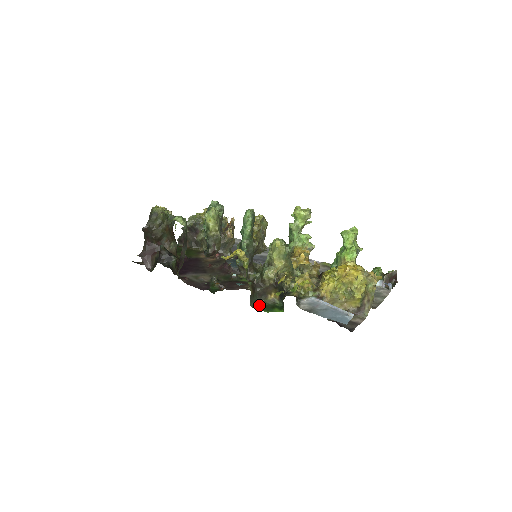
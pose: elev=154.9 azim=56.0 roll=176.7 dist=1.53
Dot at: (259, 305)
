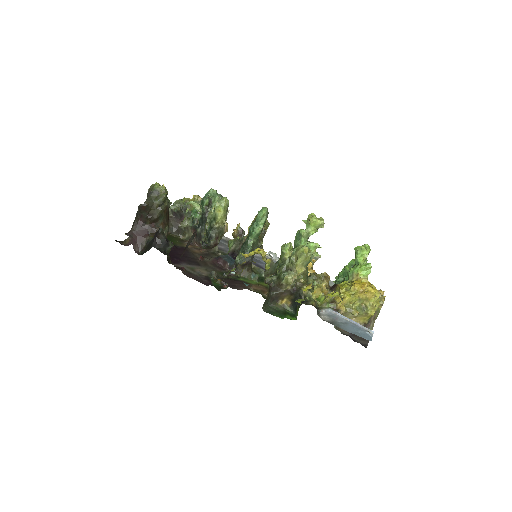
Dot at: (271, 309)
